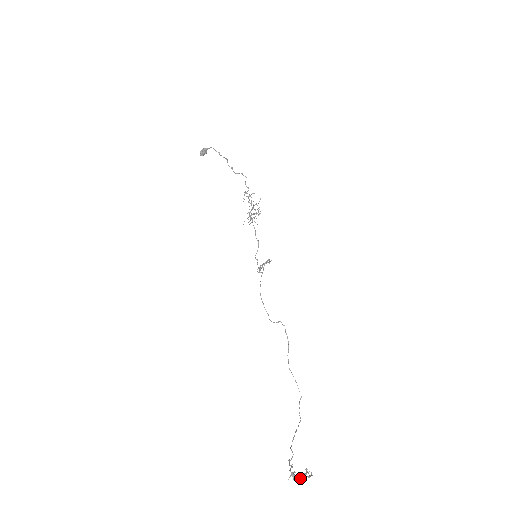
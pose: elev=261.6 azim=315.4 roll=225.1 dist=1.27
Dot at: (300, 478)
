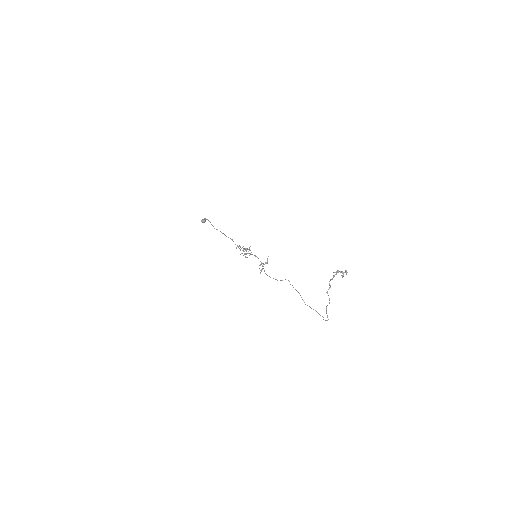
Dot at: (338, 270)
